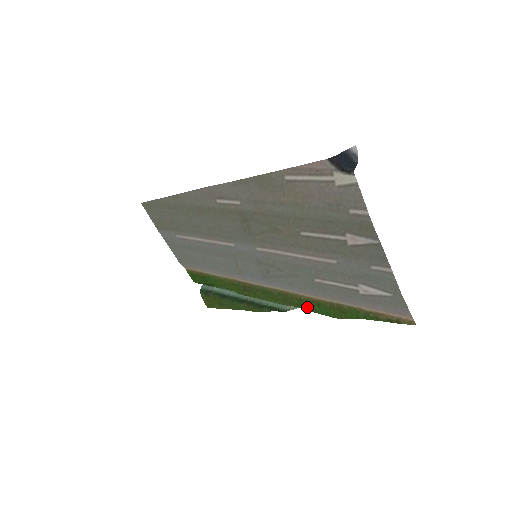
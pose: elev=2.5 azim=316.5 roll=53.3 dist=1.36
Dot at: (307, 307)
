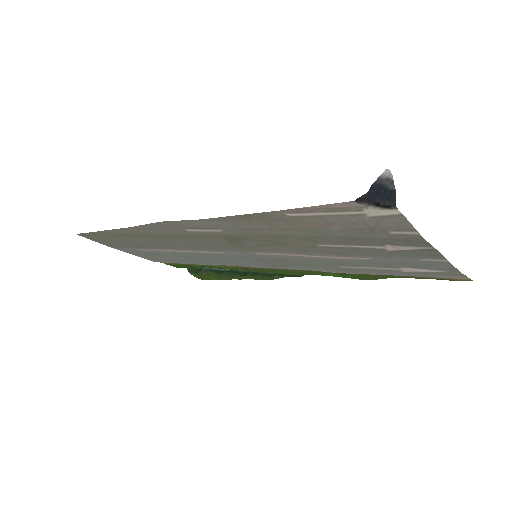
Dot at: (330, 275)
